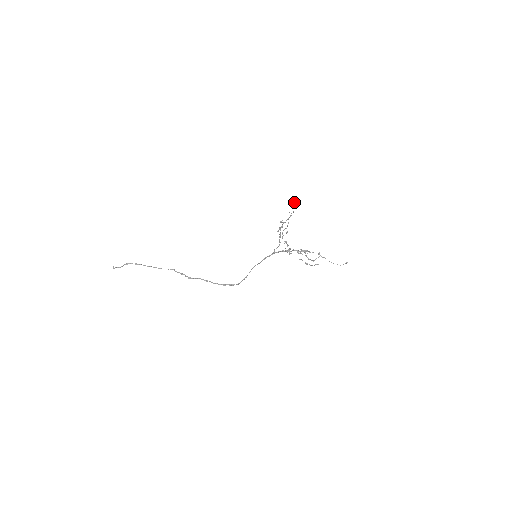
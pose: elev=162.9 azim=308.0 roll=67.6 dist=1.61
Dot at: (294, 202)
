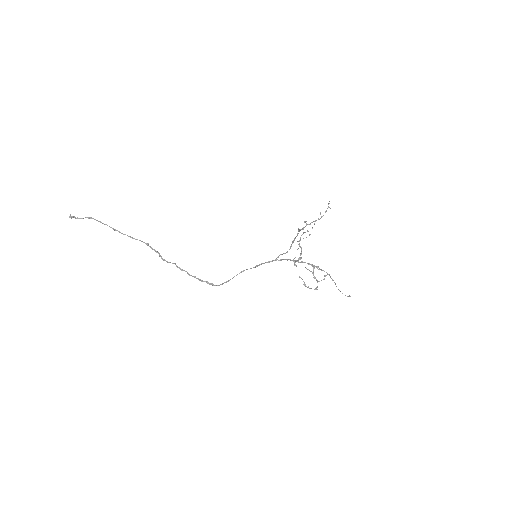
Dot at: occluded
